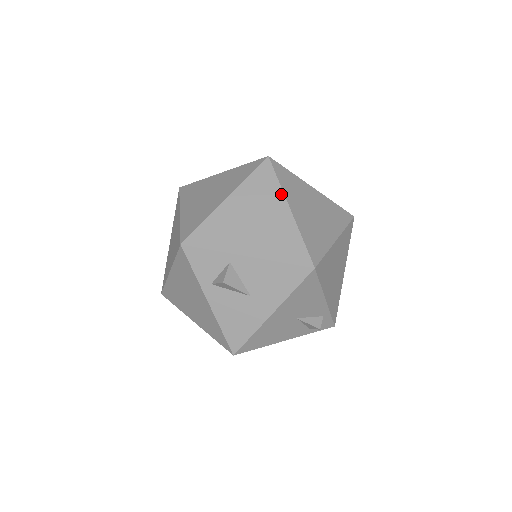
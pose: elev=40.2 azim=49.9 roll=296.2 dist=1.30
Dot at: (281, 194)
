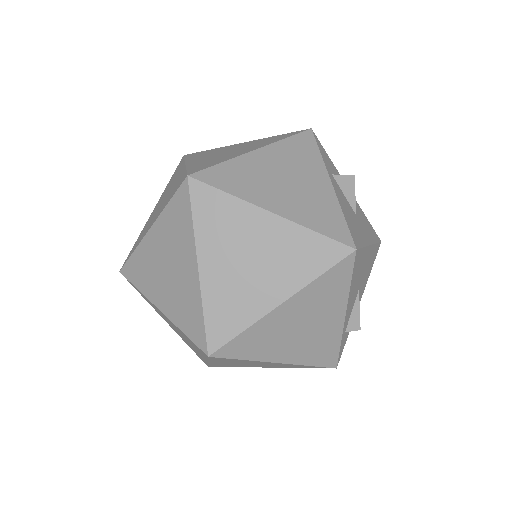
Dot at: occluded
